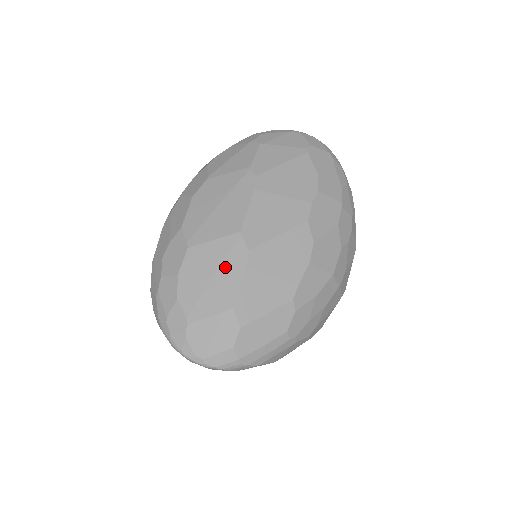
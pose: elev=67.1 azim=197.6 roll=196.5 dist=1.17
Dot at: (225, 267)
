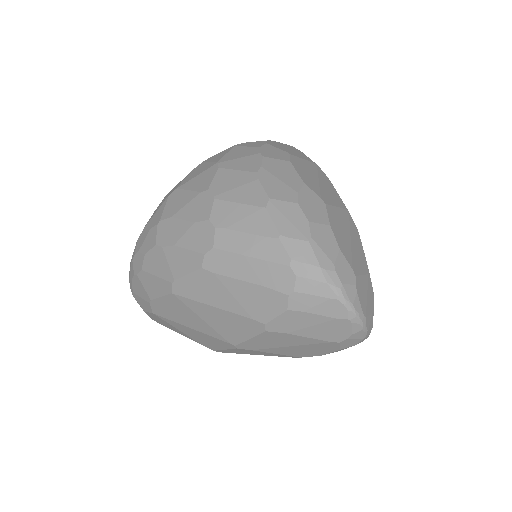
Dot at: (353, 234)
